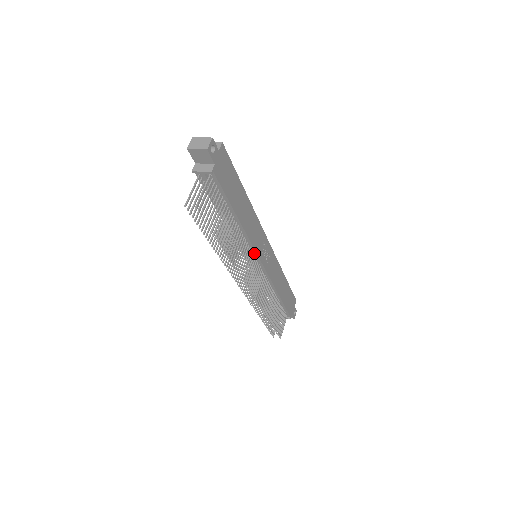
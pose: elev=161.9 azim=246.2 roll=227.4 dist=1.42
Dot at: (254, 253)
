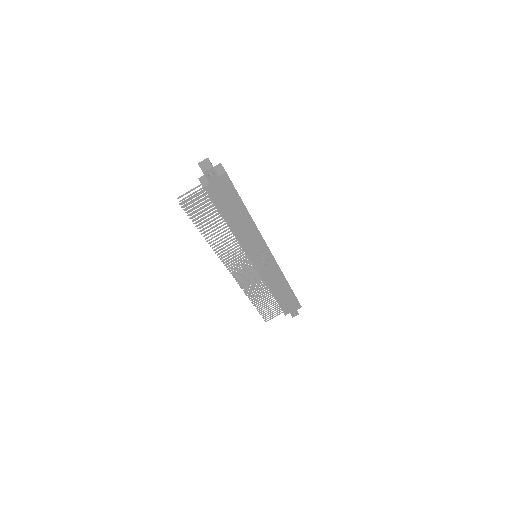
Dot at: (248, 253)
